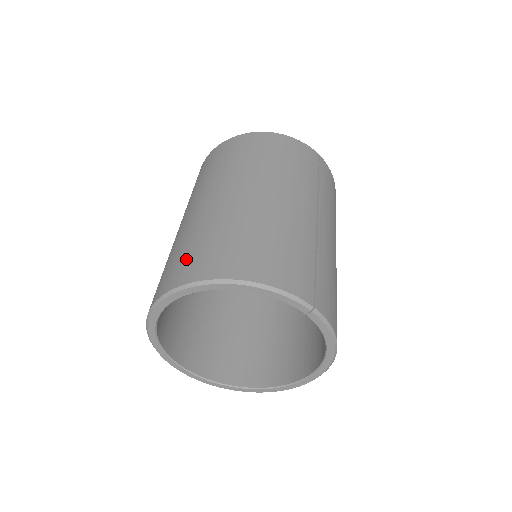
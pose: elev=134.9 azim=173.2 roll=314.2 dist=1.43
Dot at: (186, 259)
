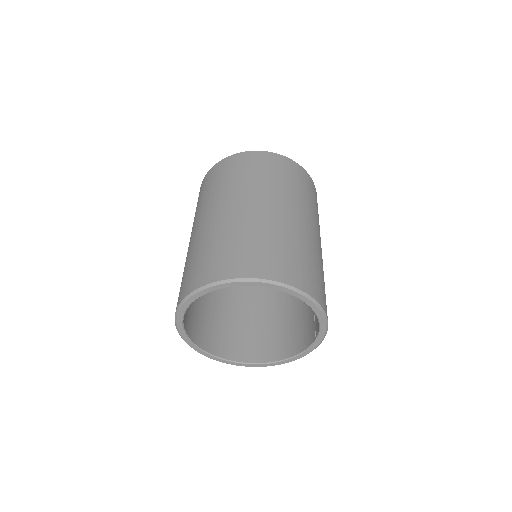
Dot at: (284, 260)
